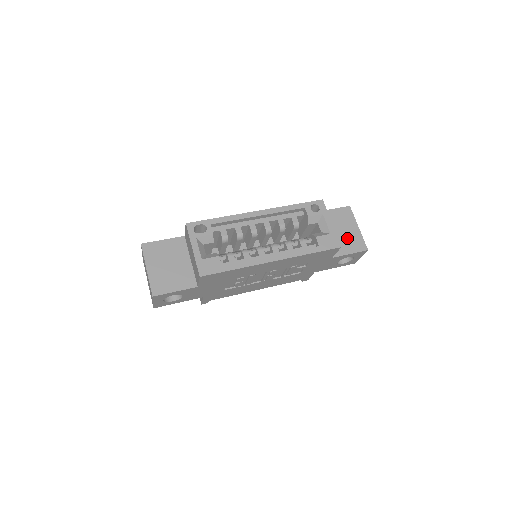
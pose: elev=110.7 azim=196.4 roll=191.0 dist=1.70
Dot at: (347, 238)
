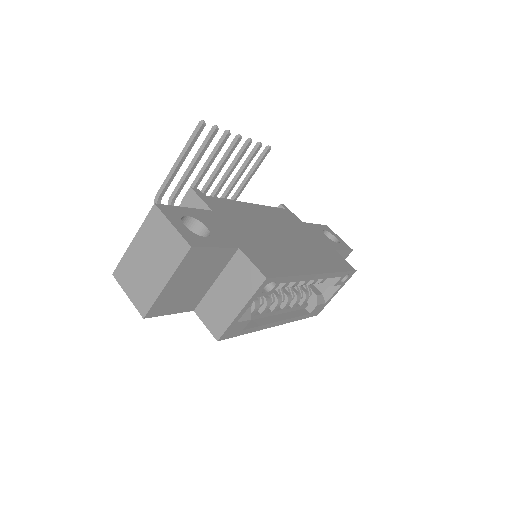
Dot at: occluded
